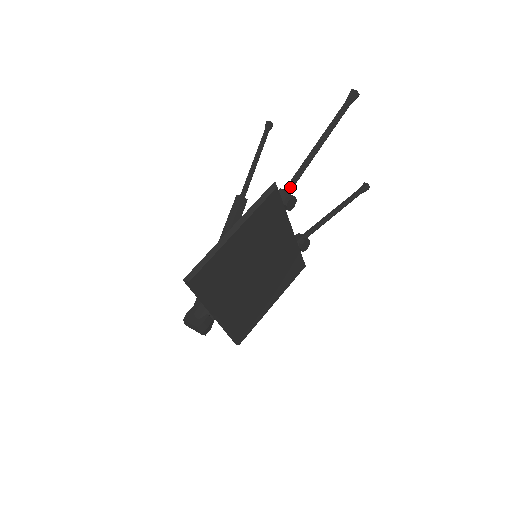
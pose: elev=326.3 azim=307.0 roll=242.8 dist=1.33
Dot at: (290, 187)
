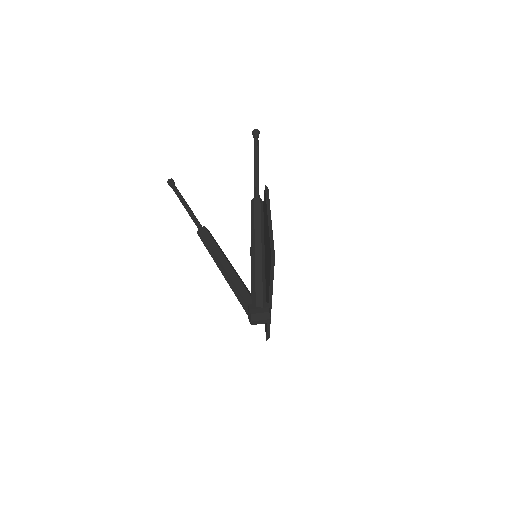
Dot at: (258, 196)
